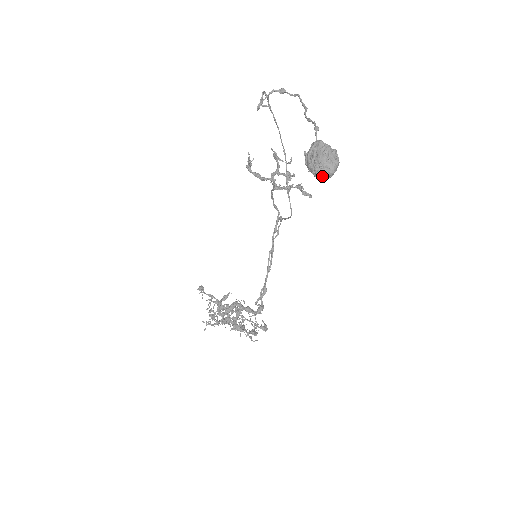
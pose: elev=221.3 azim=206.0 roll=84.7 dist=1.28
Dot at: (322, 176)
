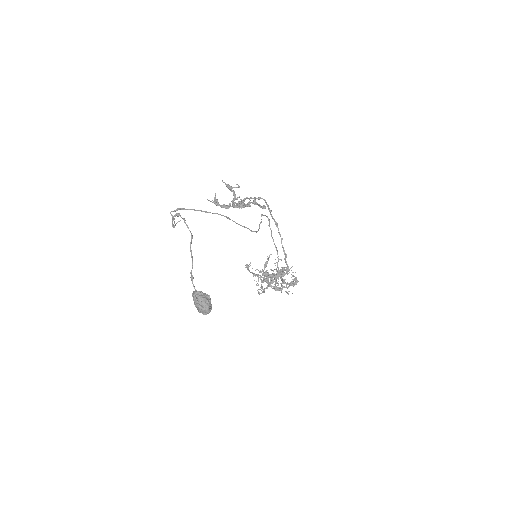
Dot at: occluded
